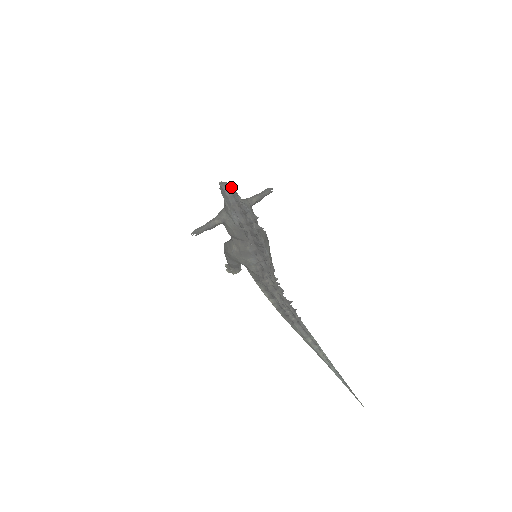
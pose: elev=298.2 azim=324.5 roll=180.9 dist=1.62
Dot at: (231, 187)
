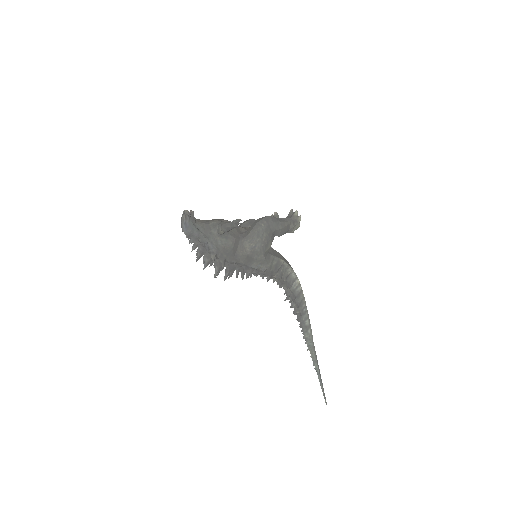
Dot at: (184, 228)
